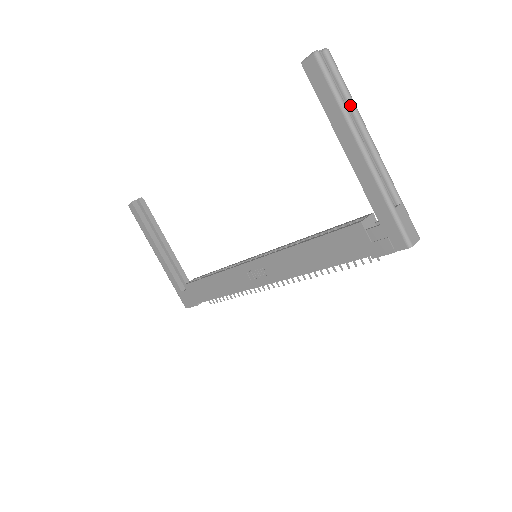
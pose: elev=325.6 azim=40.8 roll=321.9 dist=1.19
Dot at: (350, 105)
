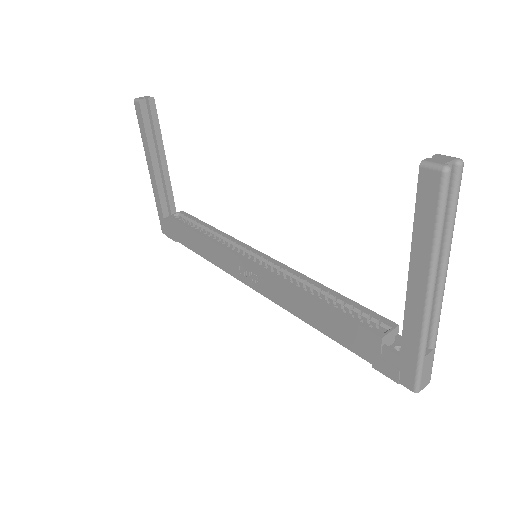
Dot at: (446, 238)
